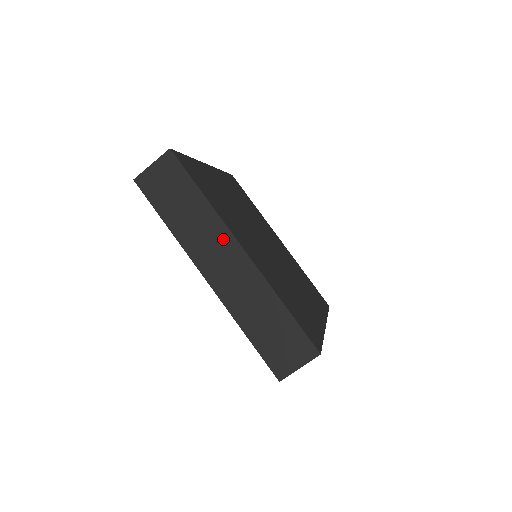
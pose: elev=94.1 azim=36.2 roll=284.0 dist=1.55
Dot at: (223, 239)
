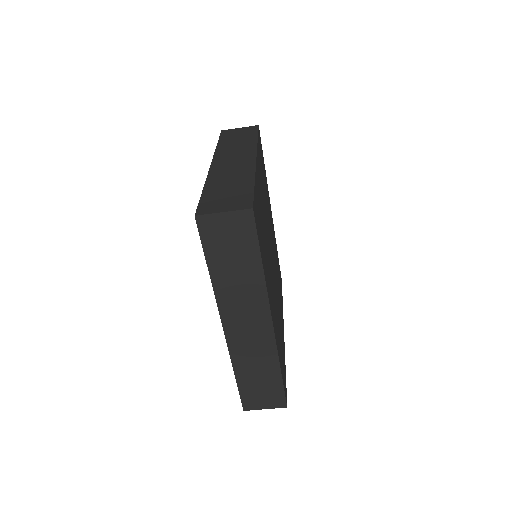
Dot at: (247, 152)
